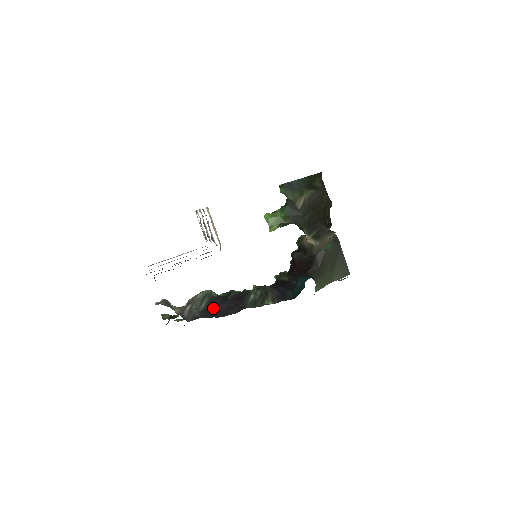
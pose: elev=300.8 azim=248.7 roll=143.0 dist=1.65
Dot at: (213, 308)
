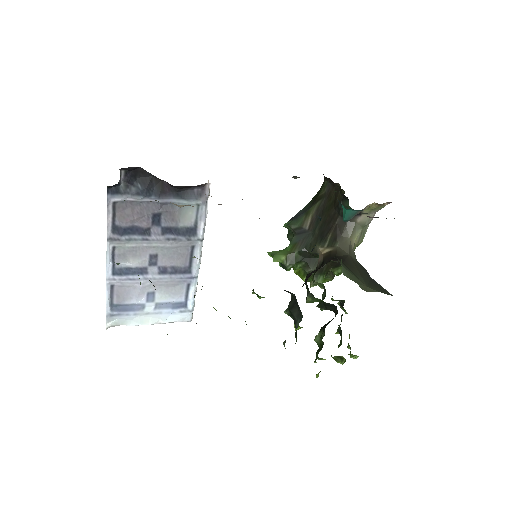
Dot at: occluded
